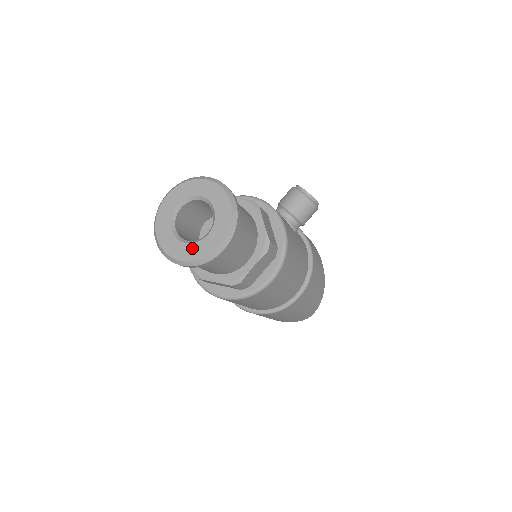
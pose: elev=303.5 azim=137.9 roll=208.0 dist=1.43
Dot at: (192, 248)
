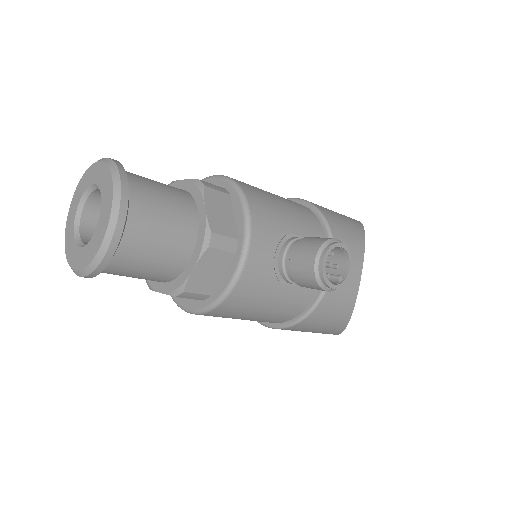
Dot at: (71, 241)
